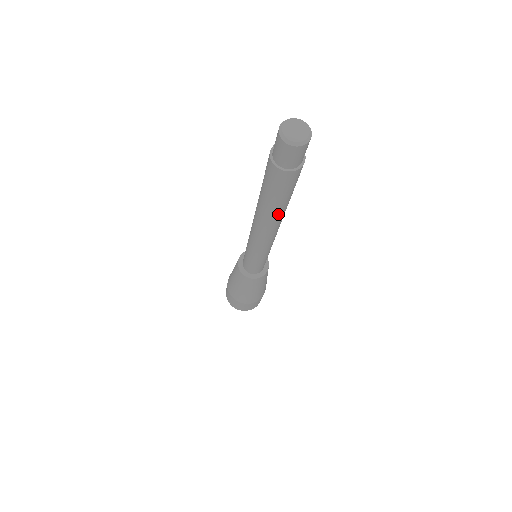
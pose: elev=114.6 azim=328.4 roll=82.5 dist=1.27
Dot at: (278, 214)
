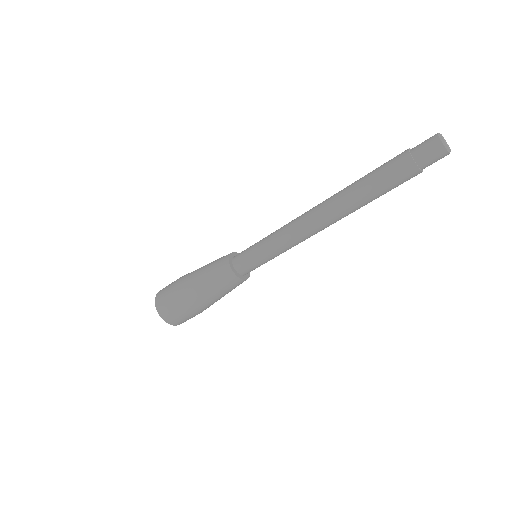
Dot at: (360, 207)
